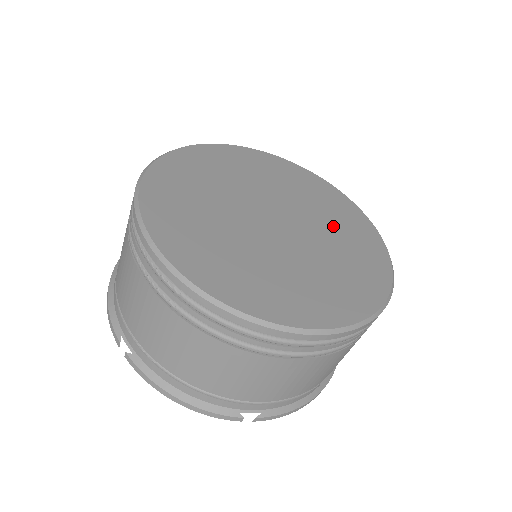
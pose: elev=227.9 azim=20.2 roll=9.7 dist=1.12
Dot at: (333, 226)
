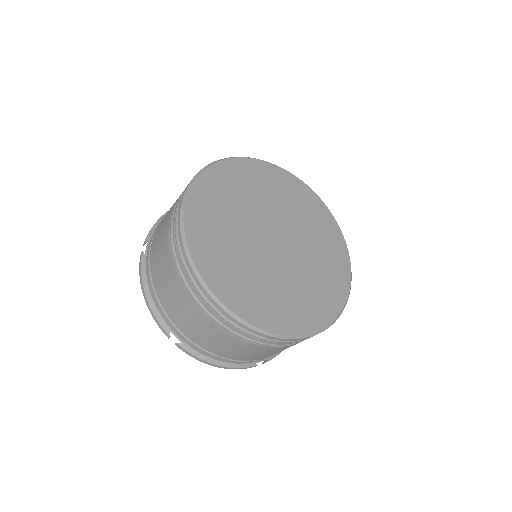
Dot at: (310, 229)
